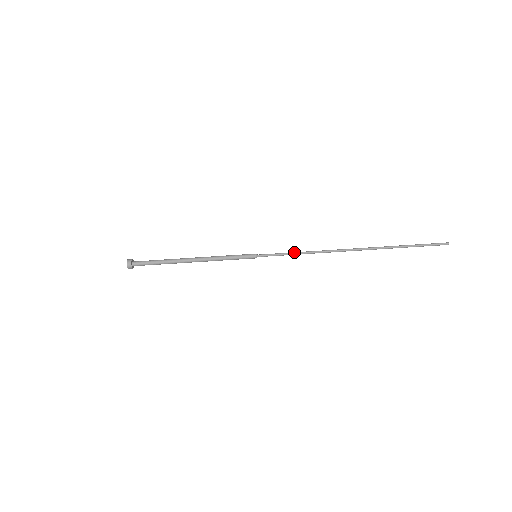
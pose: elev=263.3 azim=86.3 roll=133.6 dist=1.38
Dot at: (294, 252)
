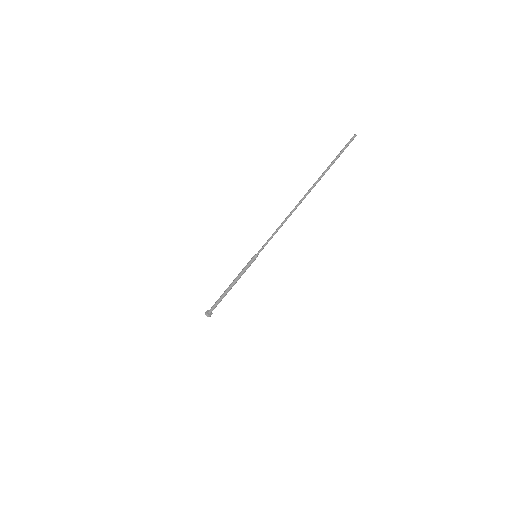
Dot at: (272, 236)
